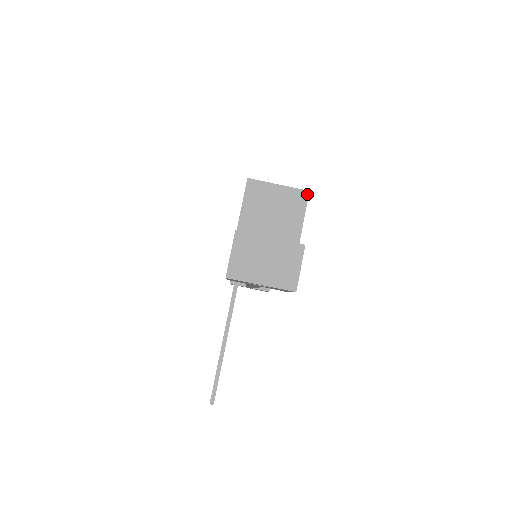
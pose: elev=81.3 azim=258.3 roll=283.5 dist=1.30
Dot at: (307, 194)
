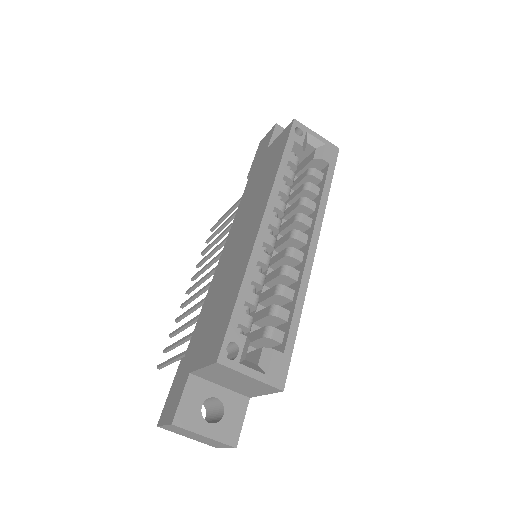
Dot at: (279, 391)
